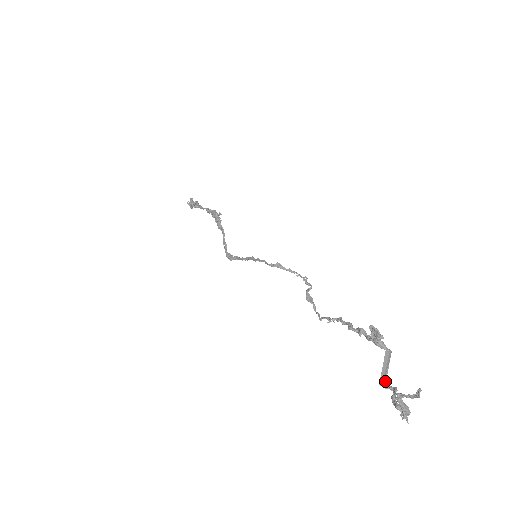
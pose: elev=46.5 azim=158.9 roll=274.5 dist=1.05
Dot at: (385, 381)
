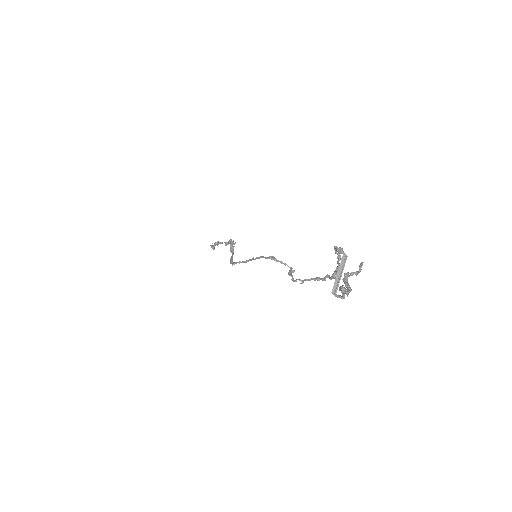
Dot at: (337, 289)
